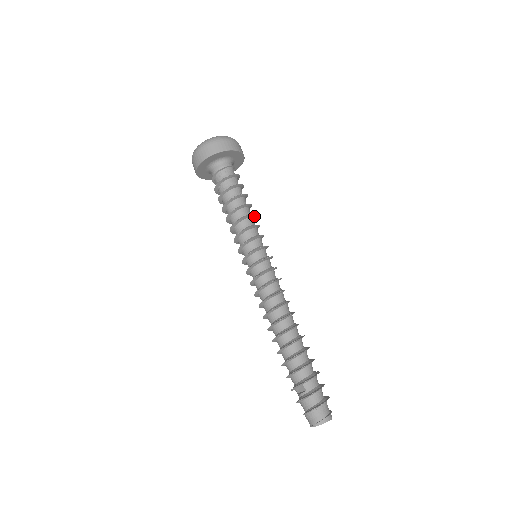
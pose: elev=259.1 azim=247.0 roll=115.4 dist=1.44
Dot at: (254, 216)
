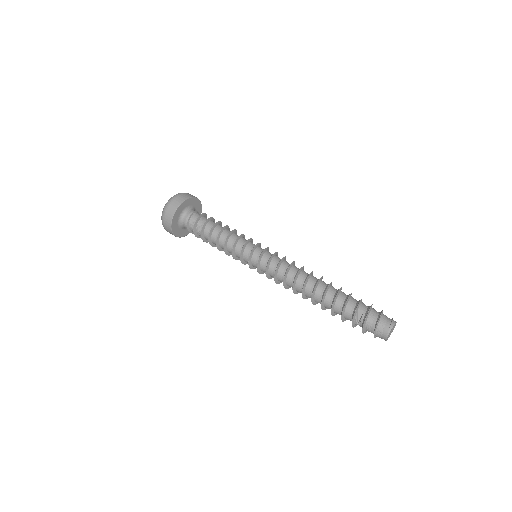
Dot at: occluded
